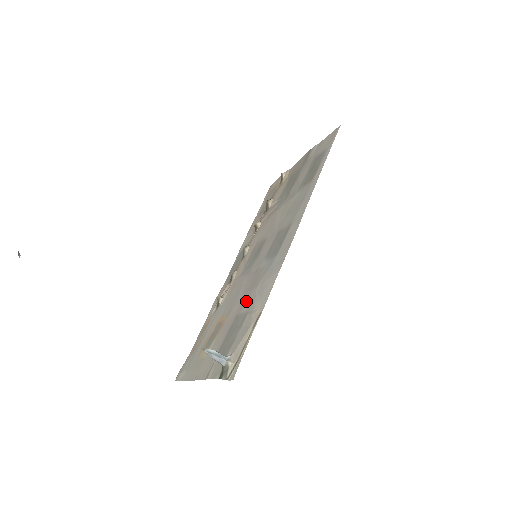
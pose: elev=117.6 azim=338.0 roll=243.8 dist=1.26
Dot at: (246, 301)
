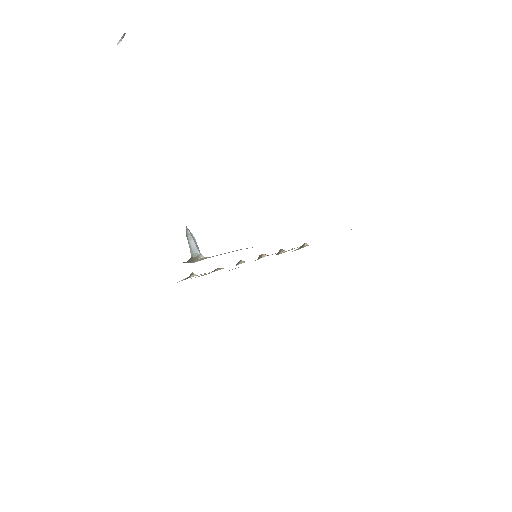
Dot at: occluded
